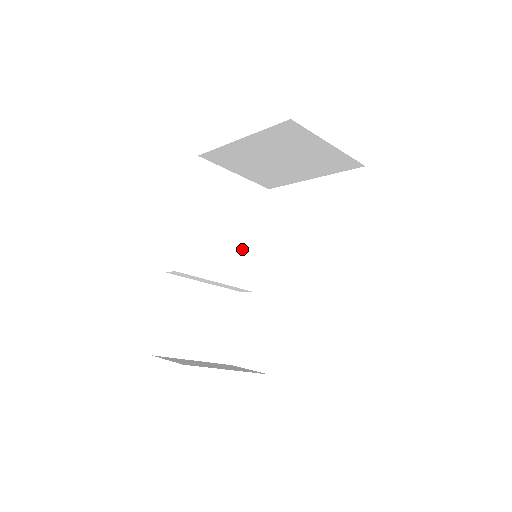
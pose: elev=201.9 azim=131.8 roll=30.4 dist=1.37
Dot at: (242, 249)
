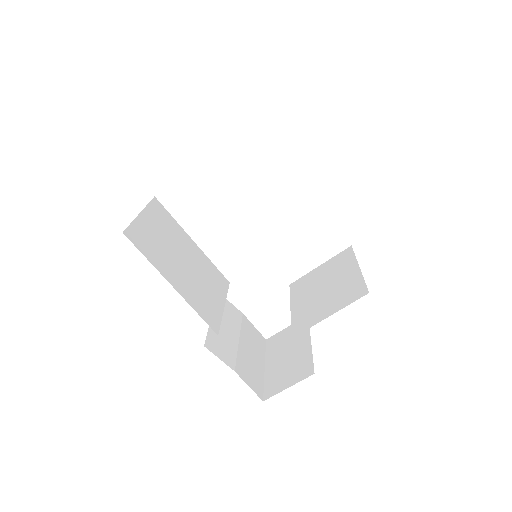
Dot at: (201, 264)
